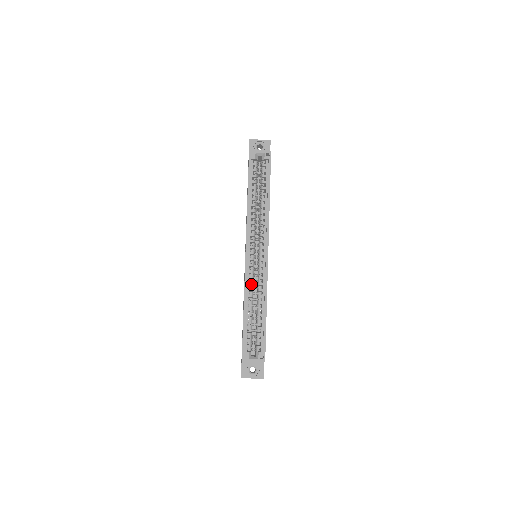
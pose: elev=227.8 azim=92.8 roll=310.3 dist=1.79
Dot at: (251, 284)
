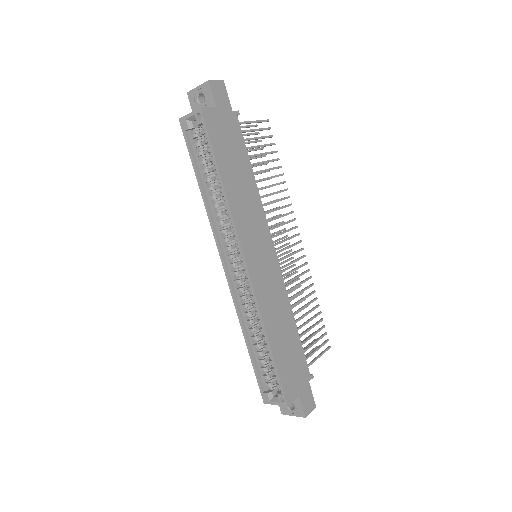
Dot at: (244, 307)
